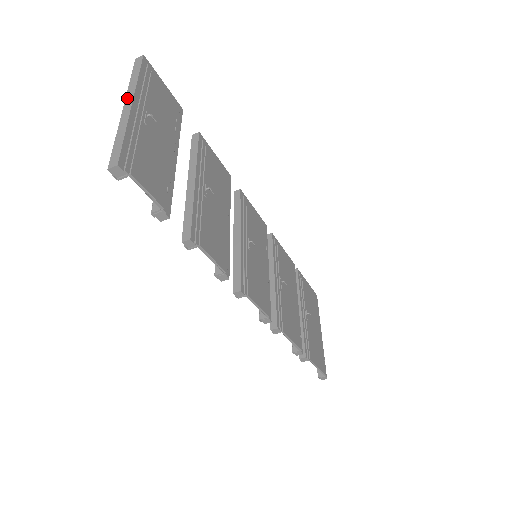
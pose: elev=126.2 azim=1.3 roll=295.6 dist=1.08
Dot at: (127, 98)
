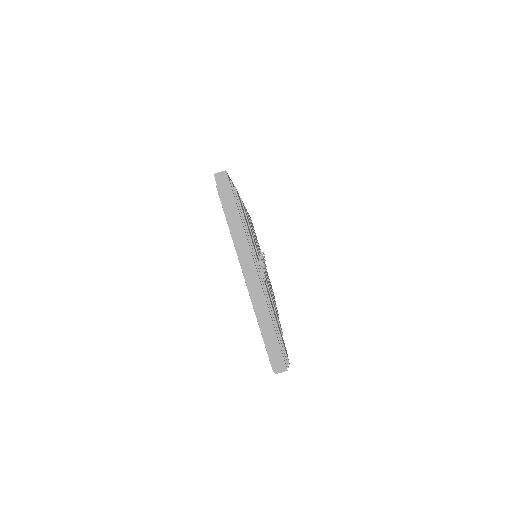
Dot at: (243, 259)
